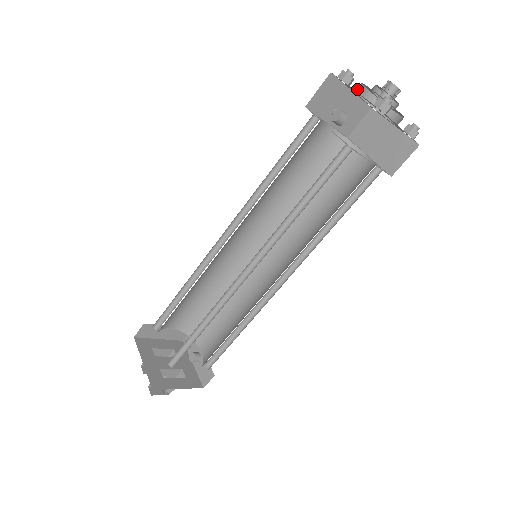
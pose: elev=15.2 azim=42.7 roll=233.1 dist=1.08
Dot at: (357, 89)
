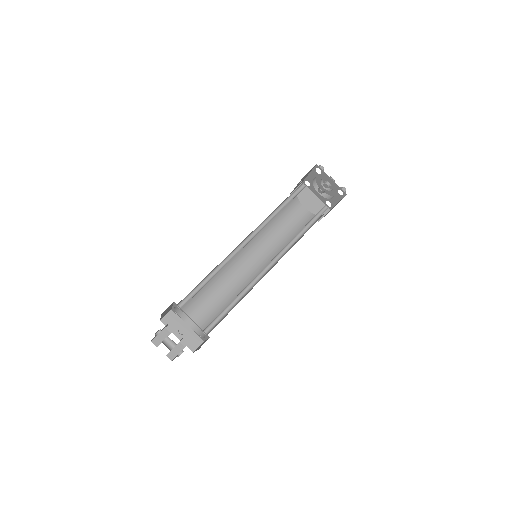
Dot at: (319, 175)
